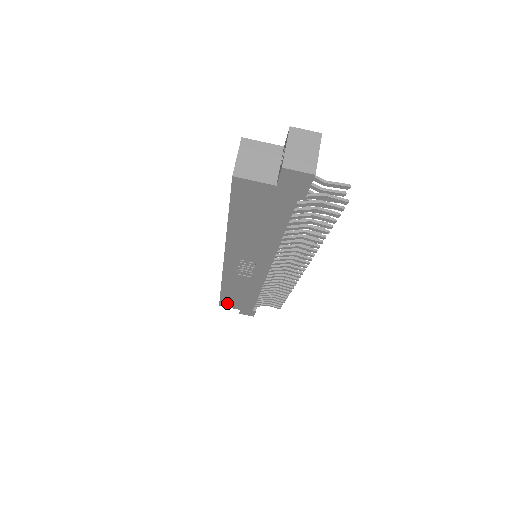
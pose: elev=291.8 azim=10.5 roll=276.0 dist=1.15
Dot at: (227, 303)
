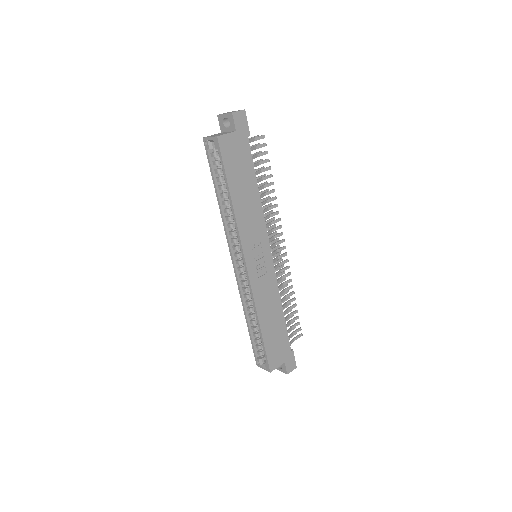
Dot at: (273, 357)
